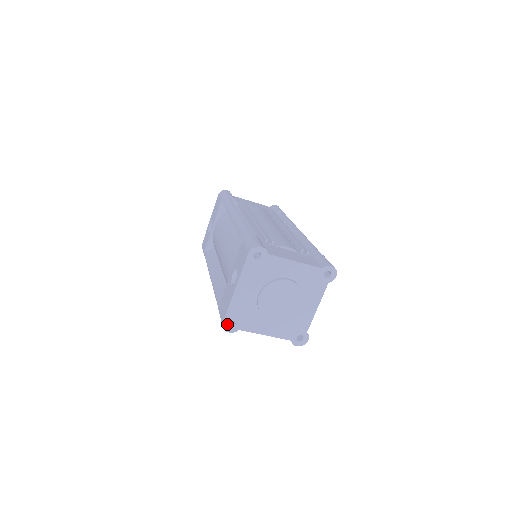
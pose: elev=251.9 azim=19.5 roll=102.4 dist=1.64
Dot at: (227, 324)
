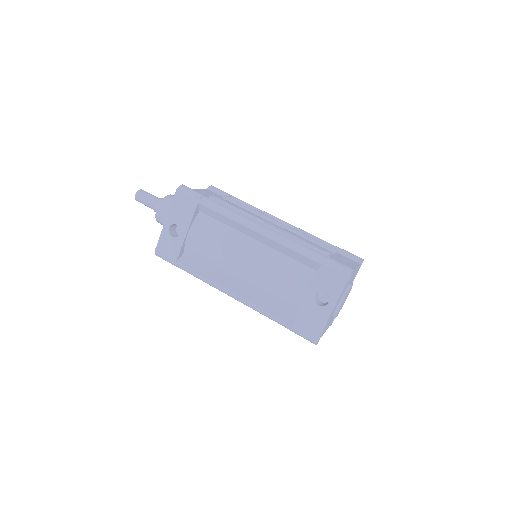
Dot at: occluded
